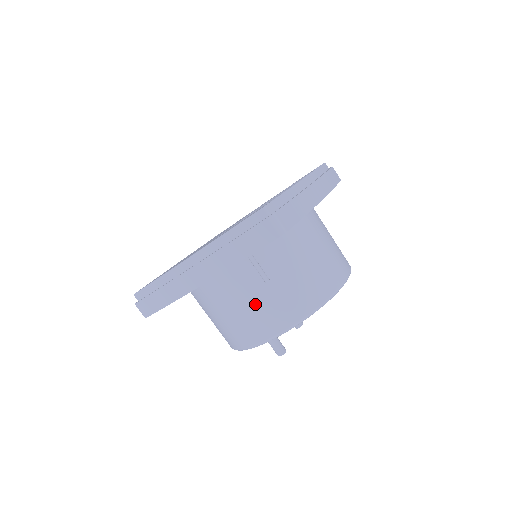
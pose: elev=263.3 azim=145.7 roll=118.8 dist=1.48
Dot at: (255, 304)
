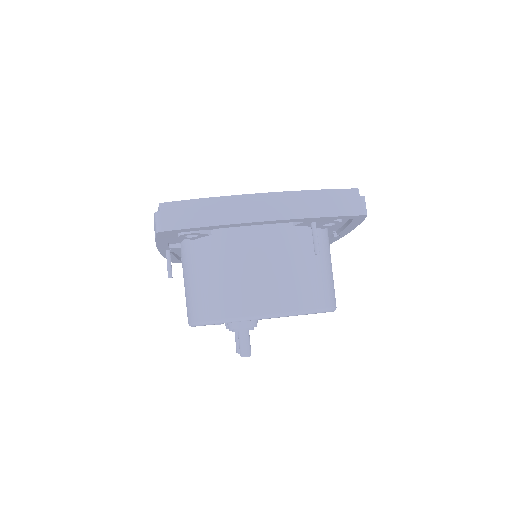
Dot at: (288, 272)
